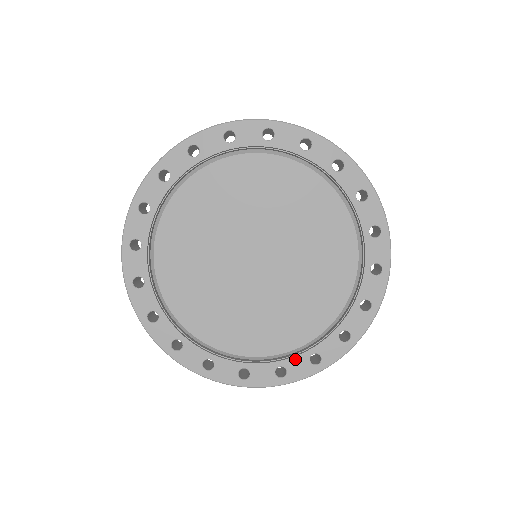
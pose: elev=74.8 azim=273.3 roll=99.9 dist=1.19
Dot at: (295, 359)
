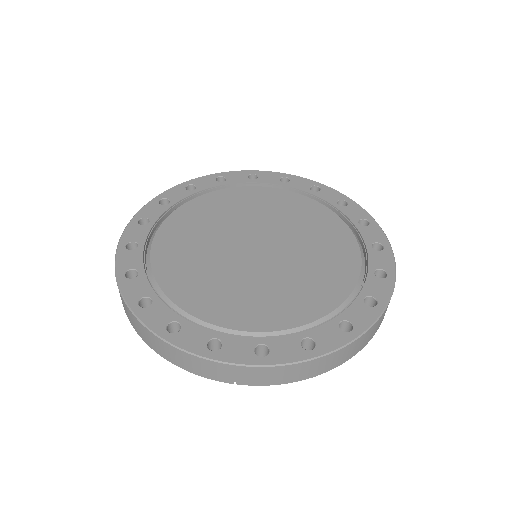
Dot at: (282, 339)
